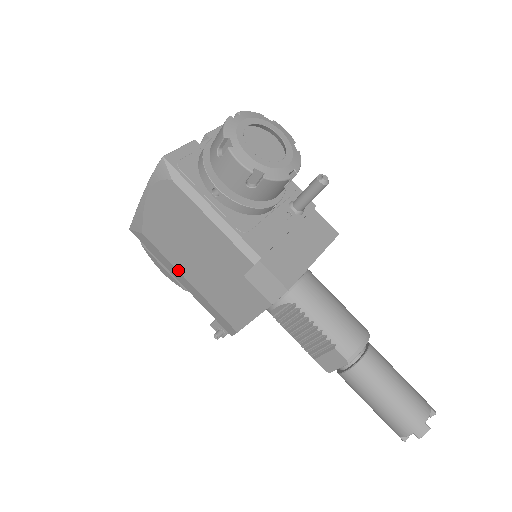
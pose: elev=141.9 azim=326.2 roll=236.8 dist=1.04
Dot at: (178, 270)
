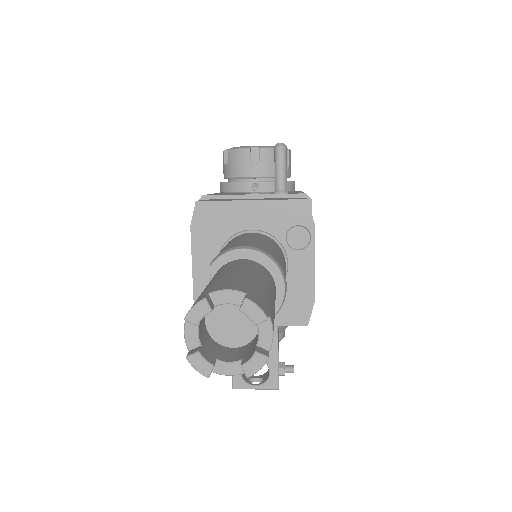
Dot at: occluded
